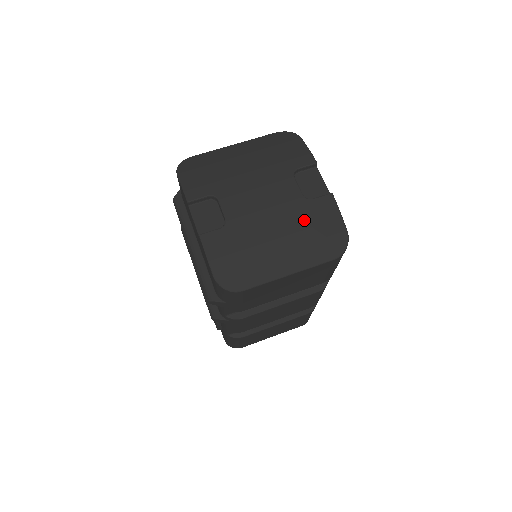
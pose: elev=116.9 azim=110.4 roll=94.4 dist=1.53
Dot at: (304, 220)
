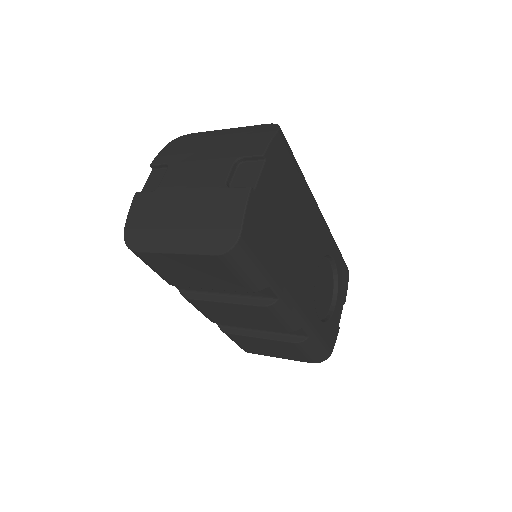
Dot at: (211, 205)
